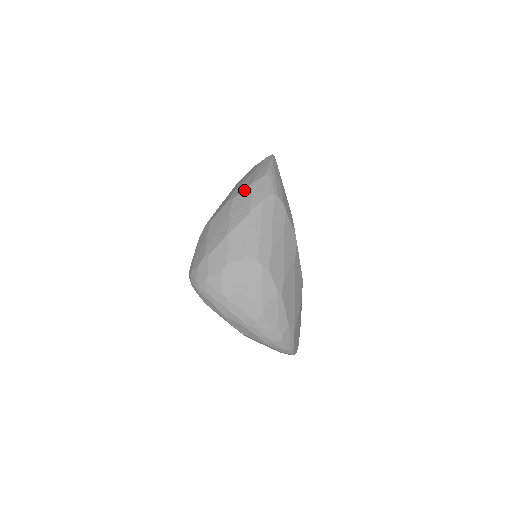
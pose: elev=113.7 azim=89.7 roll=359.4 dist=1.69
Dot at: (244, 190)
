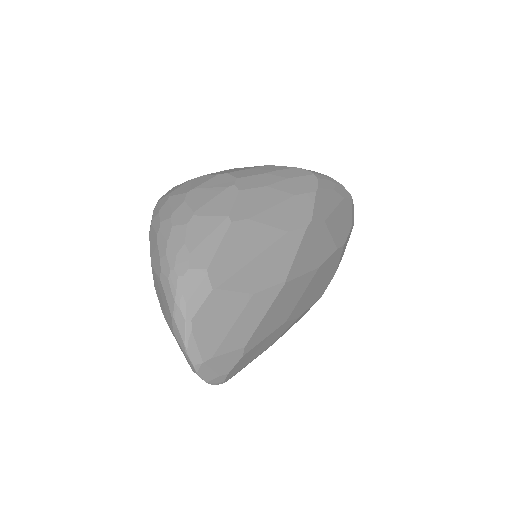
Dot at: occluded
